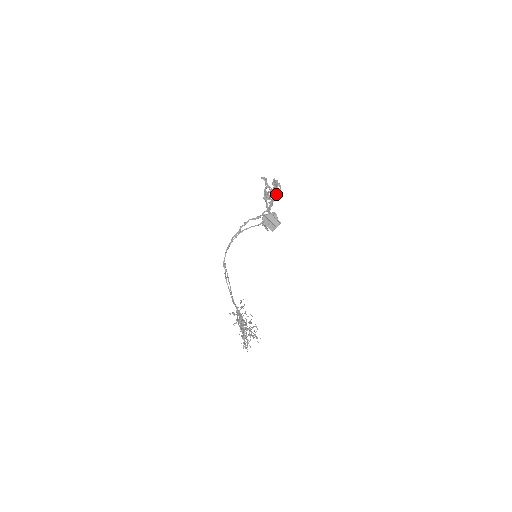
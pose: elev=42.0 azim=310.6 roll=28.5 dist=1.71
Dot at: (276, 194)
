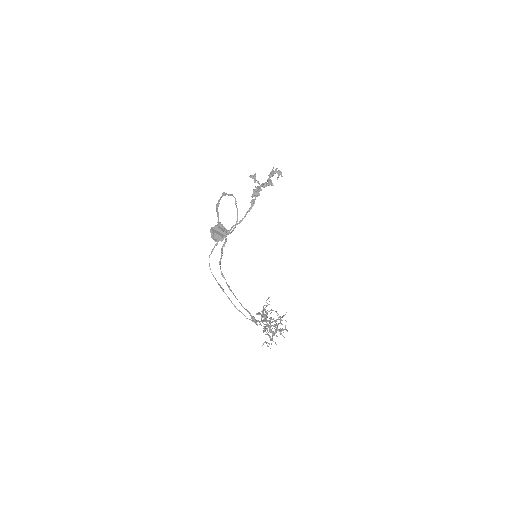
Dot at: (258, 190)
